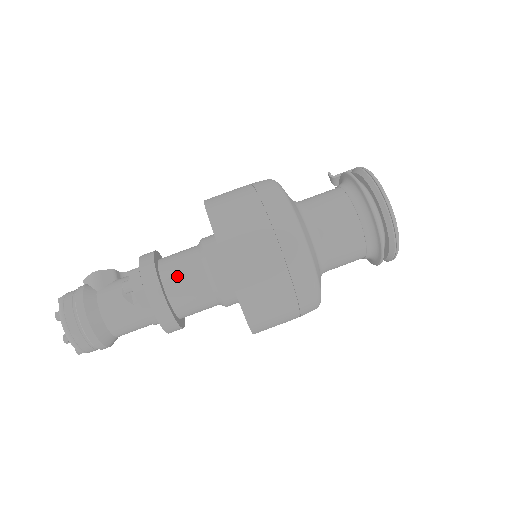
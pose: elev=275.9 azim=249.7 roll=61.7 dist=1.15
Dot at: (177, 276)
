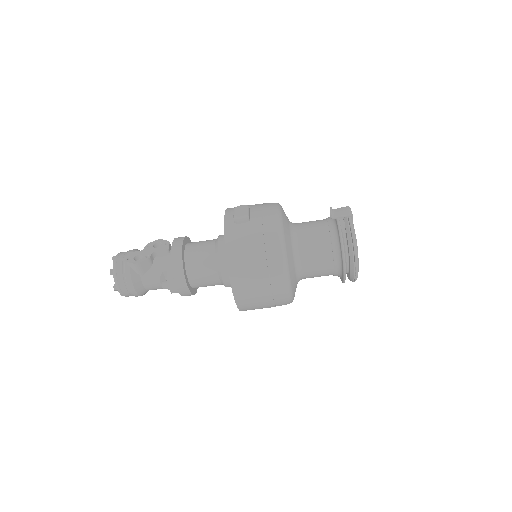
Dot at: (201, 283)
